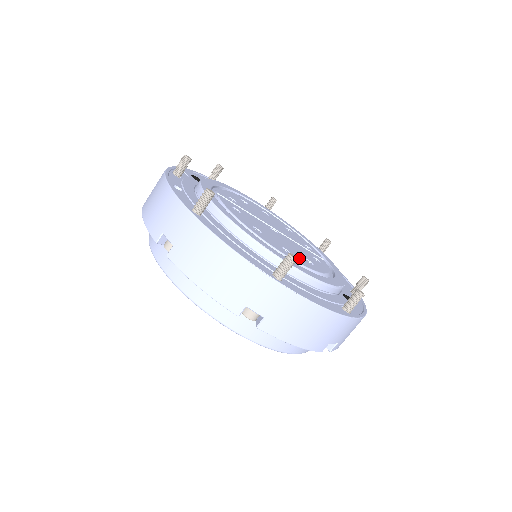
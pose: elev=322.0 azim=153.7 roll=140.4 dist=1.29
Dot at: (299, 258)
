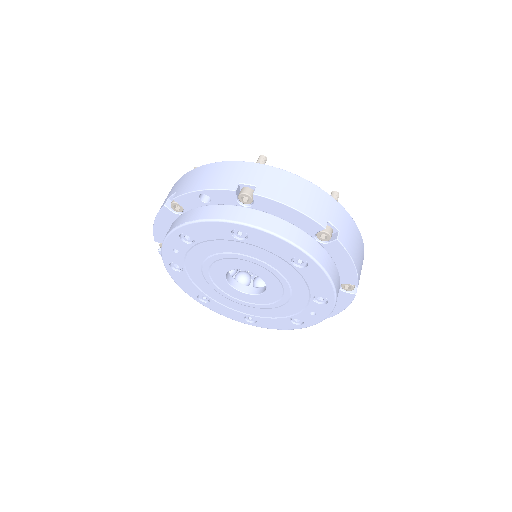
Dot at: occluded
